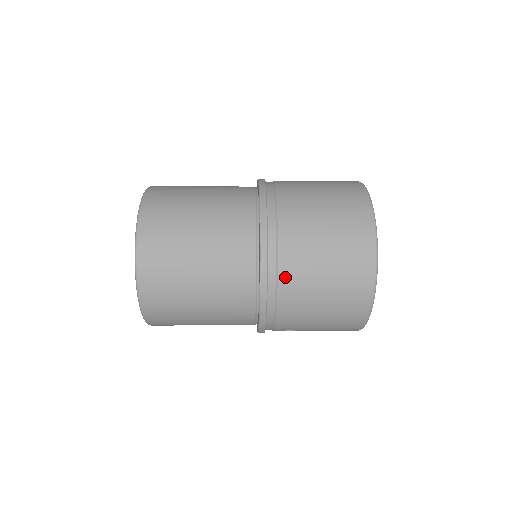
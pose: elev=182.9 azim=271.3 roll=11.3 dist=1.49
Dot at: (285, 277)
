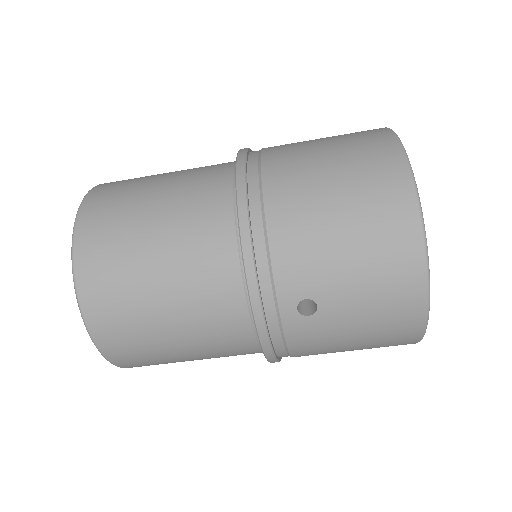
Dot at: (272, 180)
